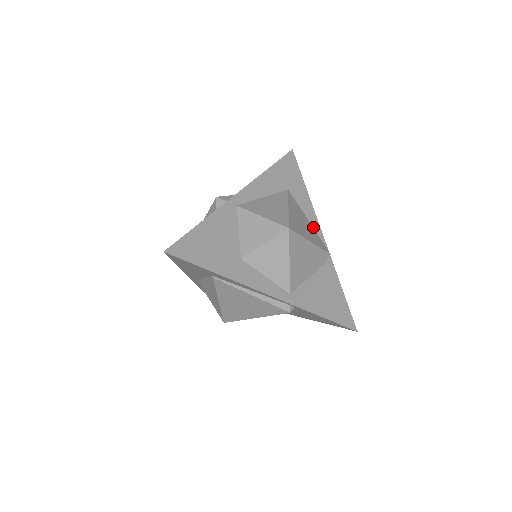
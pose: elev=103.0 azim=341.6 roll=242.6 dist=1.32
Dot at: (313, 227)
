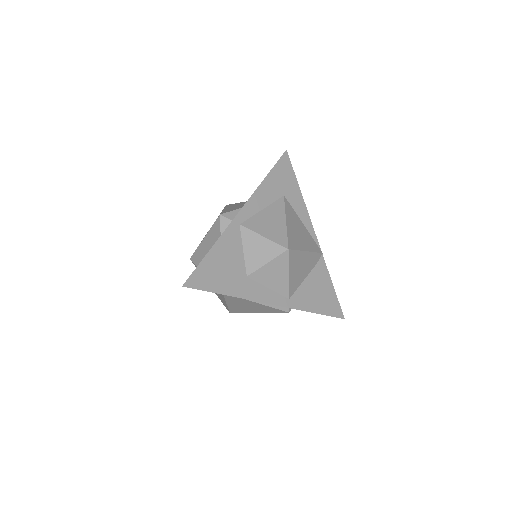
Dot at: (307, 229)
